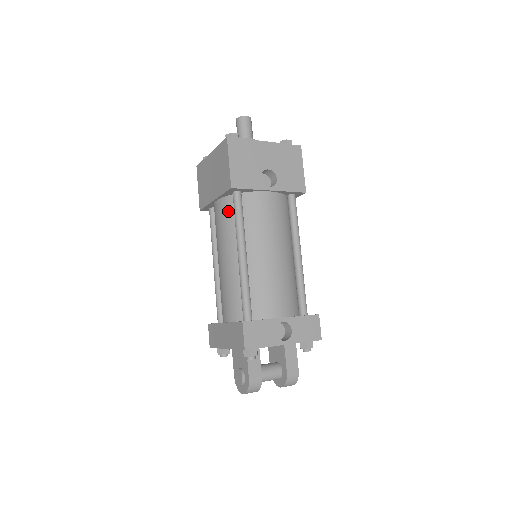
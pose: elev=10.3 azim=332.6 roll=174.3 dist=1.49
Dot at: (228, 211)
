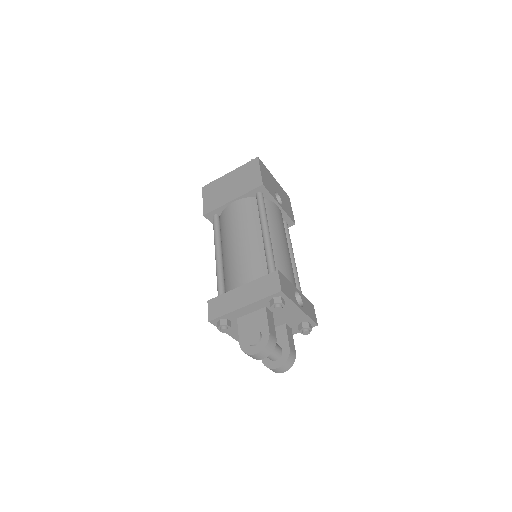
Dot at: (249, 206)
